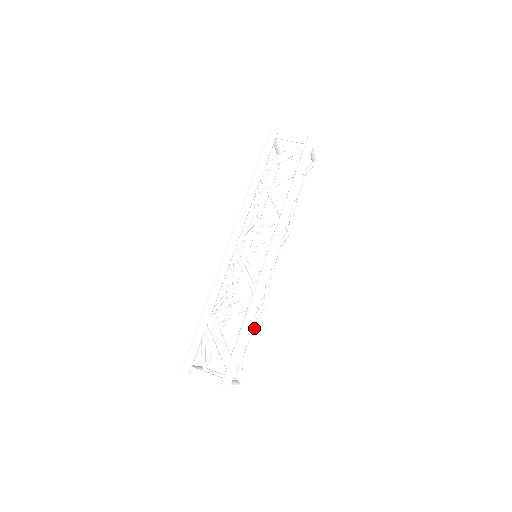
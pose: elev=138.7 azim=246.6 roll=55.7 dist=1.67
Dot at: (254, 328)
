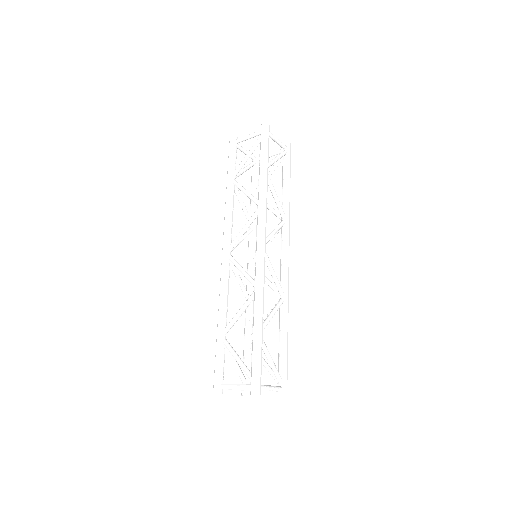
Dot at: (279, 327)
